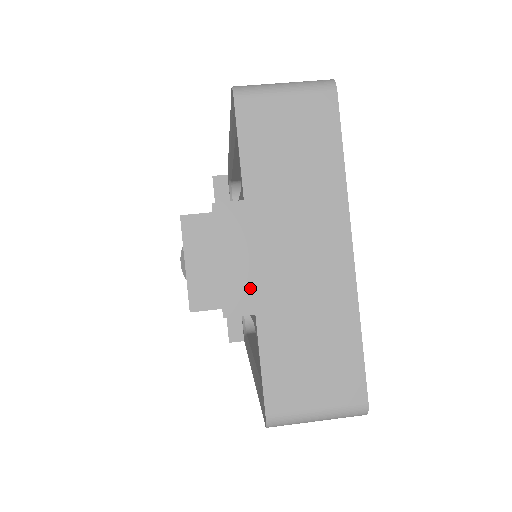
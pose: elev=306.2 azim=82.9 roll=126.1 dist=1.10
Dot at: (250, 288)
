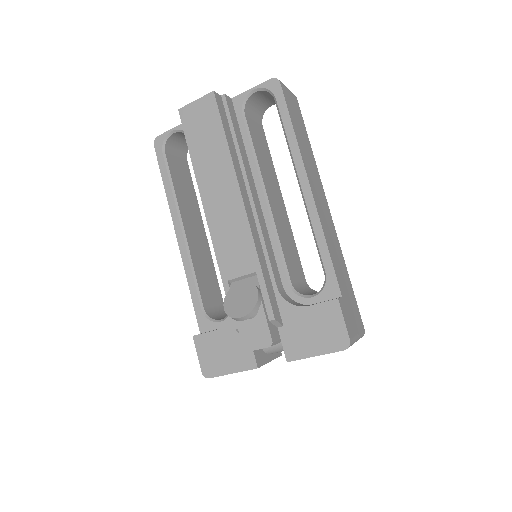
Dot at: occluded
